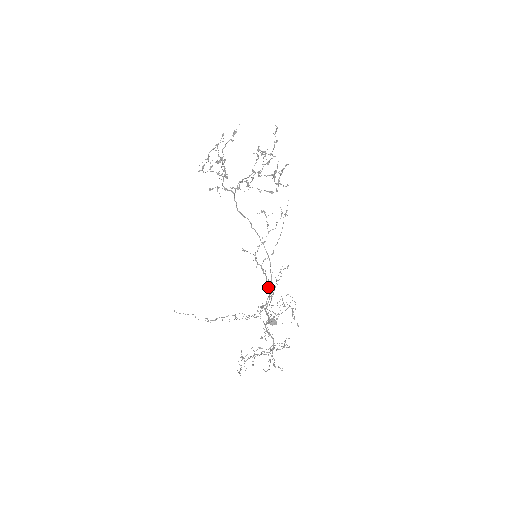
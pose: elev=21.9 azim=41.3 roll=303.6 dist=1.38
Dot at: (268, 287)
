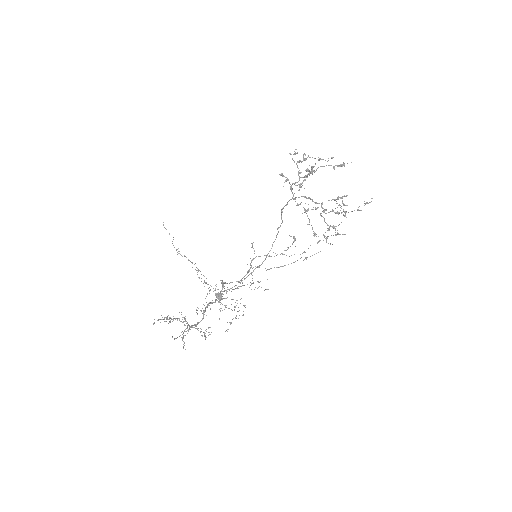
Dot at: occluded
